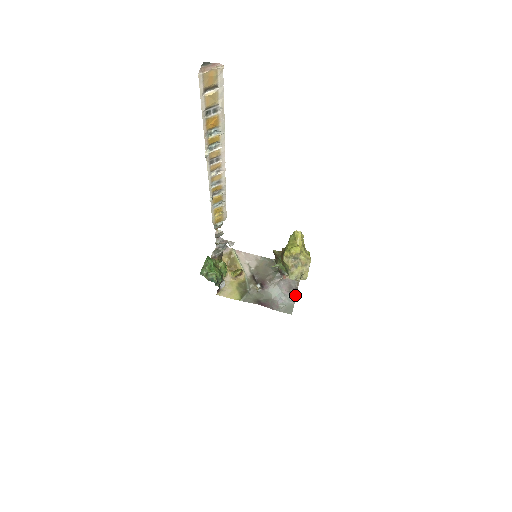
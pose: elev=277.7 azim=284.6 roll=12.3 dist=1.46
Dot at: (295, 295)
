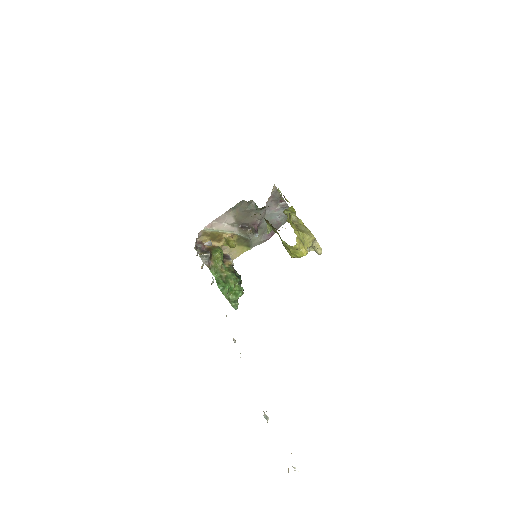
Dot at: (286, 206)
